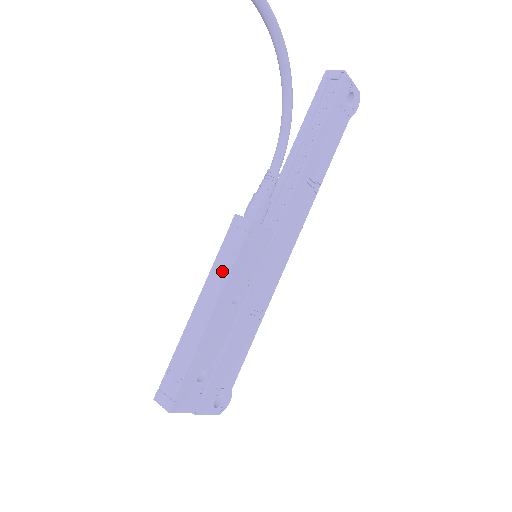
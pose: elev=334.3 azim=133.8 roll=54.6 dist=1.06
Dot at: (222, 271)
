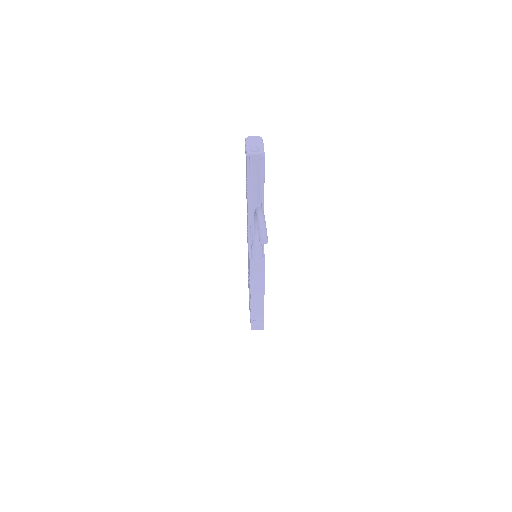
Dot at: (259, 284)
